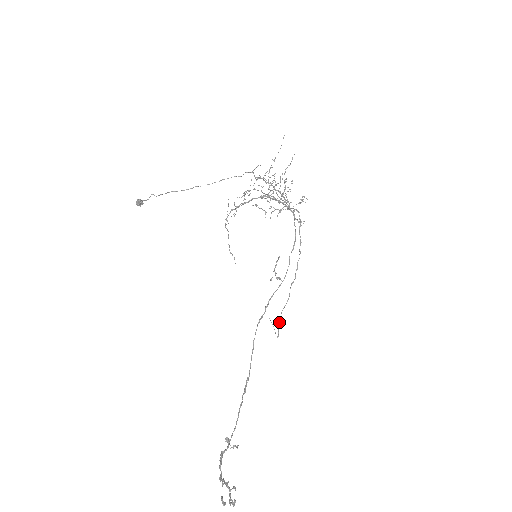
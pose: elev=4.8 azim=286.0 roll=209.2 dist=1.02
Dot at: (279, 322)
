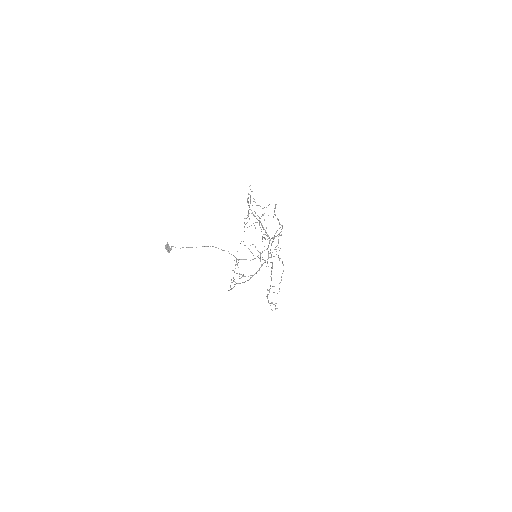
Dot at: occluded
